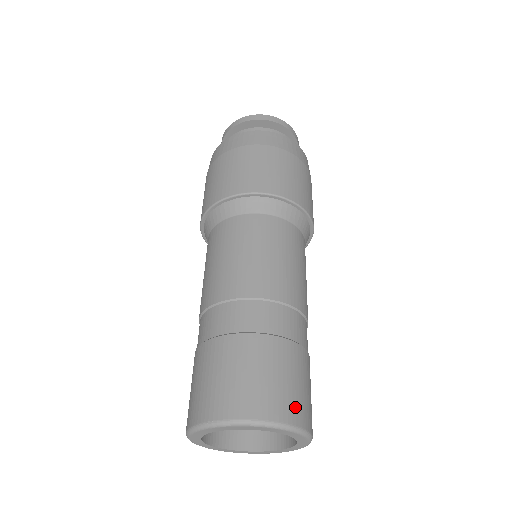
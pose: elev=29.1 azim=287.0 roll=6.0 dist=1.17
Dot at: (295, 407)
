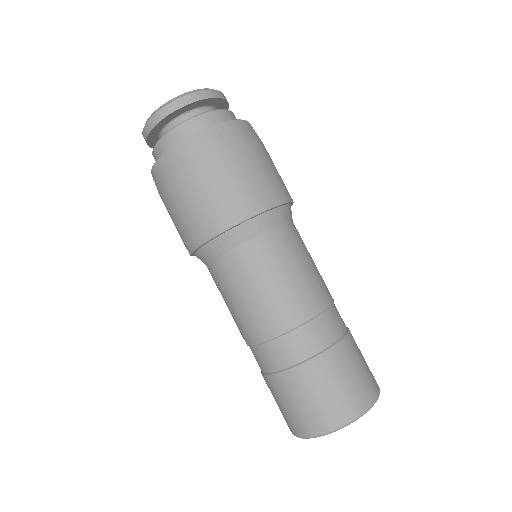
Dot at: (356, 399)
